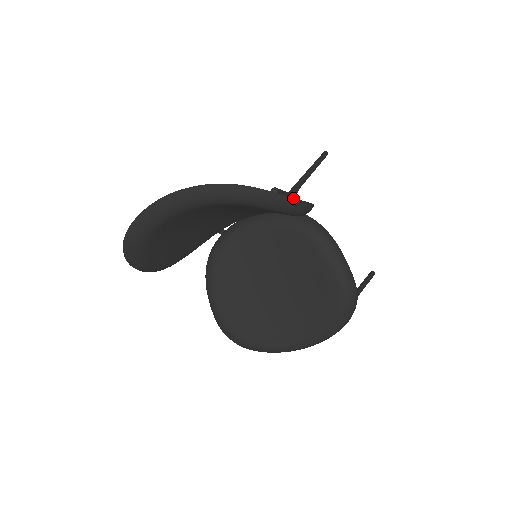
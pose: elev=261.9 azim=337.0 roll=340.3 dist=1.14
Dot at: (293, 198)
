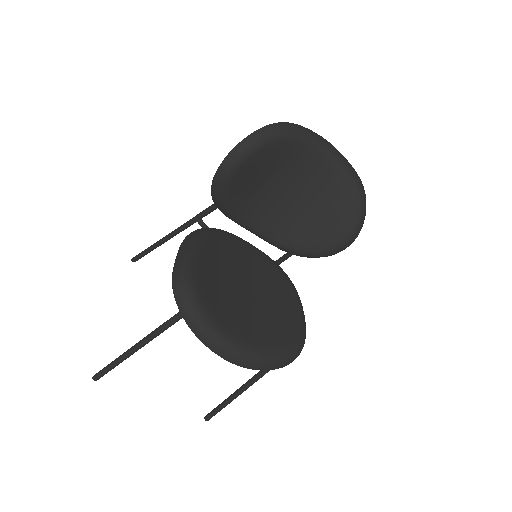
Dot at: occluded
